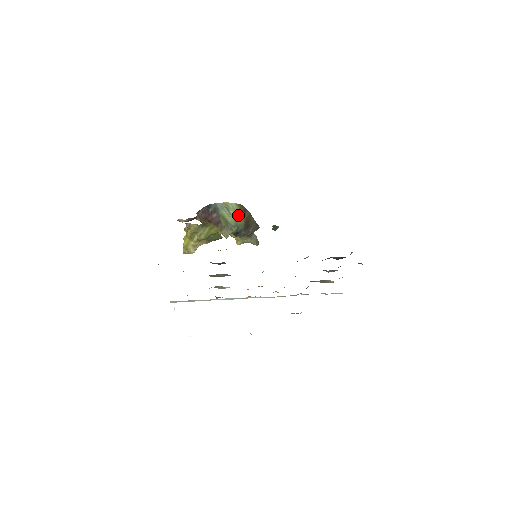
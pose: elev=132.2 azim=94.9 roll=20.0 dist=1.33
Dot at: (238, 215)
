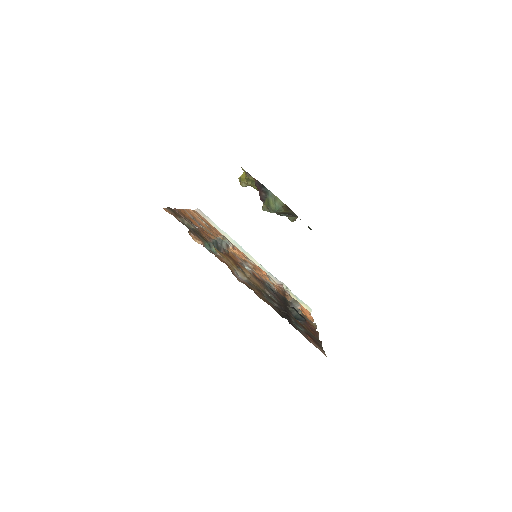
Dot at: (281, 208)
